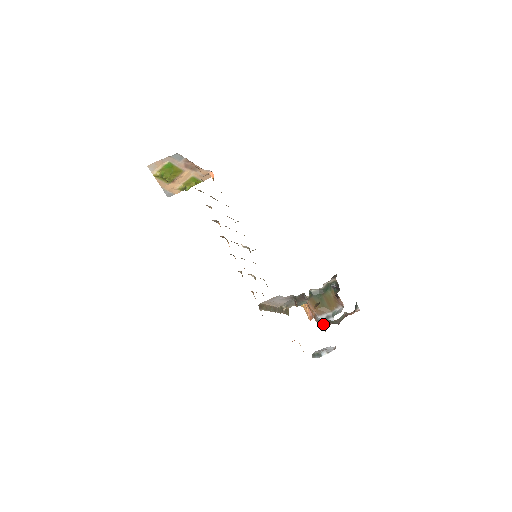
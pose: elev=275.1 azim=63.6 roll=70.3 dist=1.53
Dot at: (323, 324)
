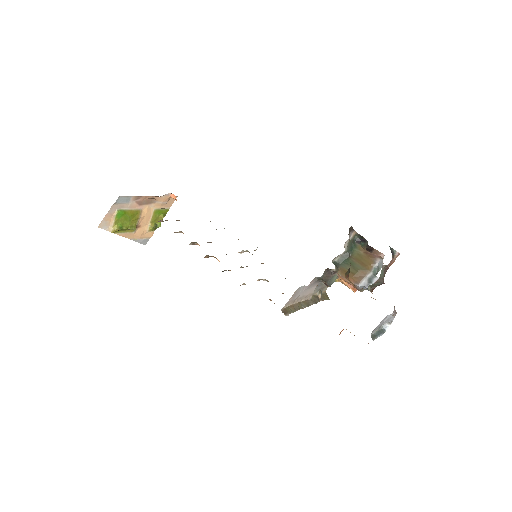
Dot at: occluded
